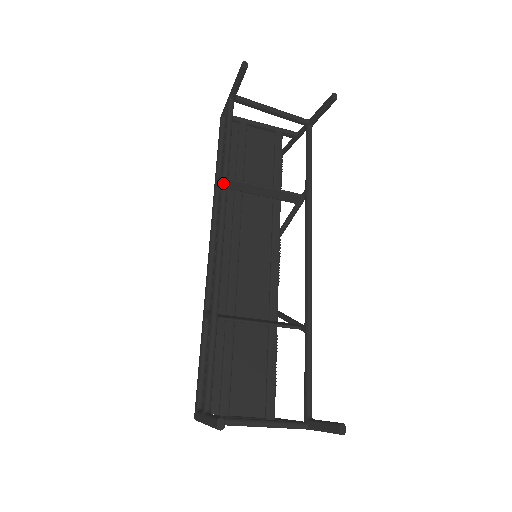
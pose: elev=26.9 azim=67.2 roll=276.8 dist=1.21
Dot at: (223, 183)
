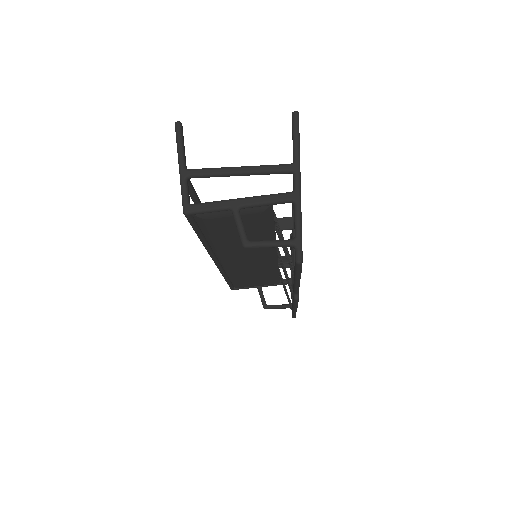
Dot at: occluded
